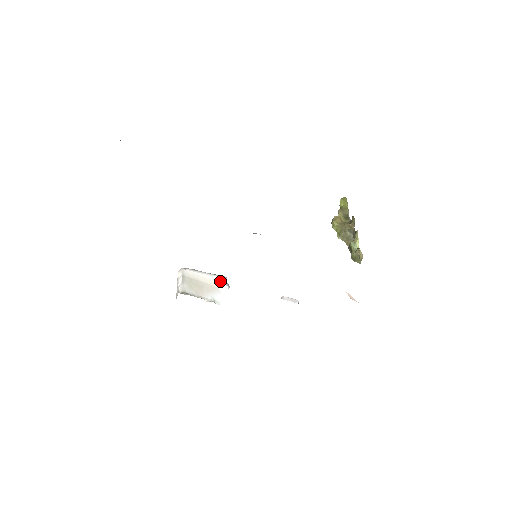
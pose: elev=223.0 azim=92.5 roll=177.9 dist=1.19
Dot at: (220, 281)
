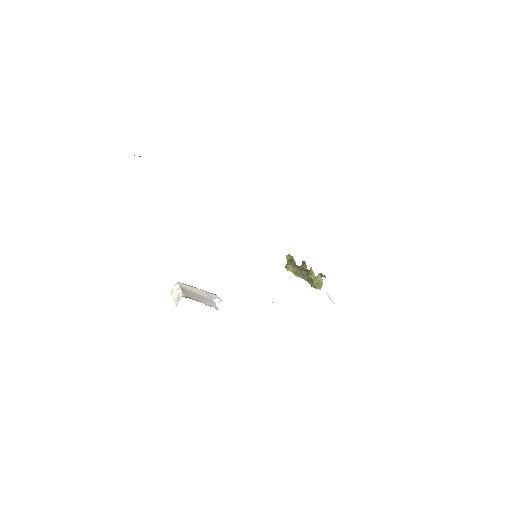
Dot at: (212, 296)
